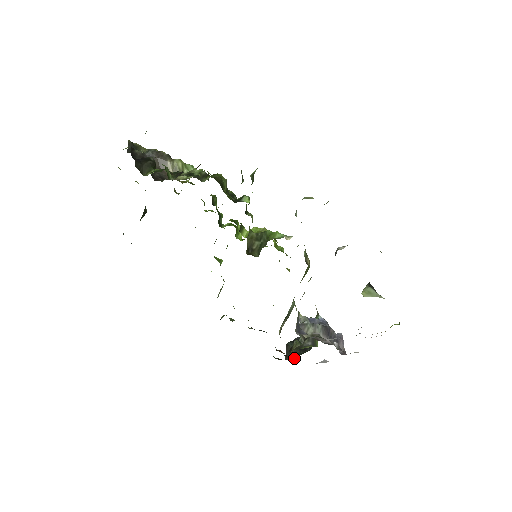
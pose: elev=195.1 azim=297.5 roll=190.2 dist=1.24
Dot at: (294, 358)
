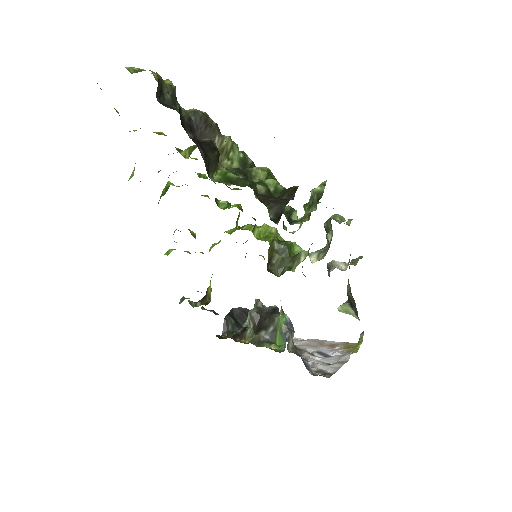
Dot at: occluded
